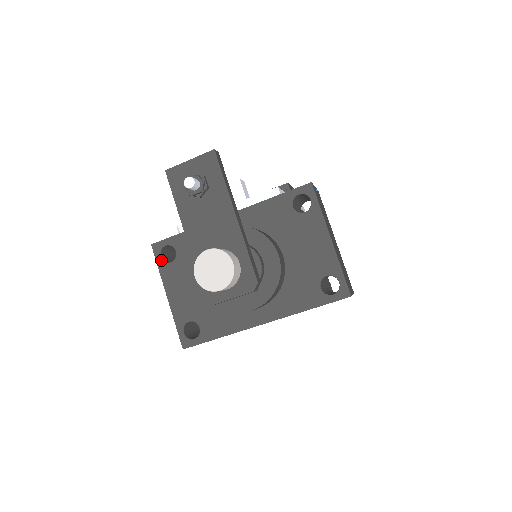
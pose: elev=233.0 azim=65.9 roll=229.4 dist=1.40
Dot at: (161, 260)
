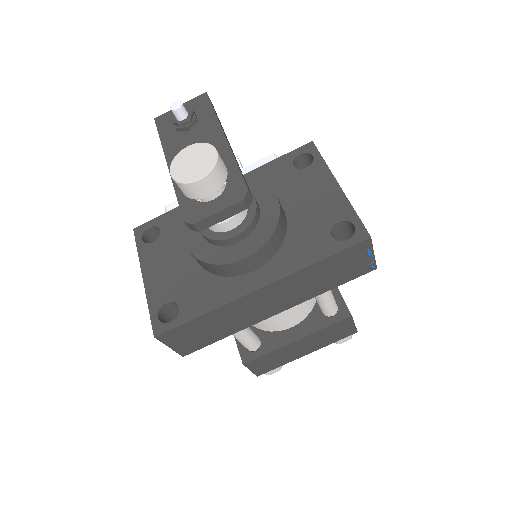
Dot at: (142, 242)
